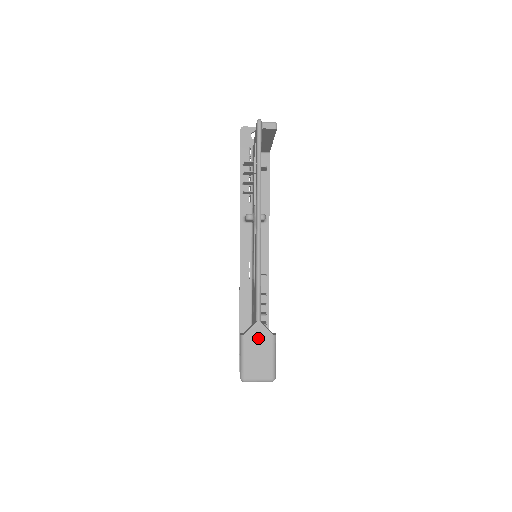
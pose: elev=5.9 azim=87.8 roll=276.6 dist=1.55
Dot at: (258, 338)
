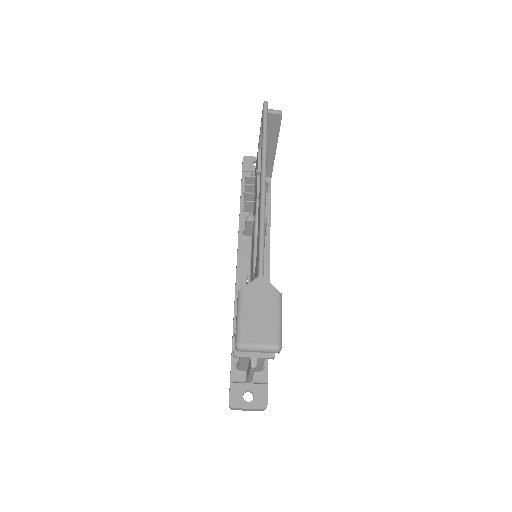
Dot at: (260, 294)
